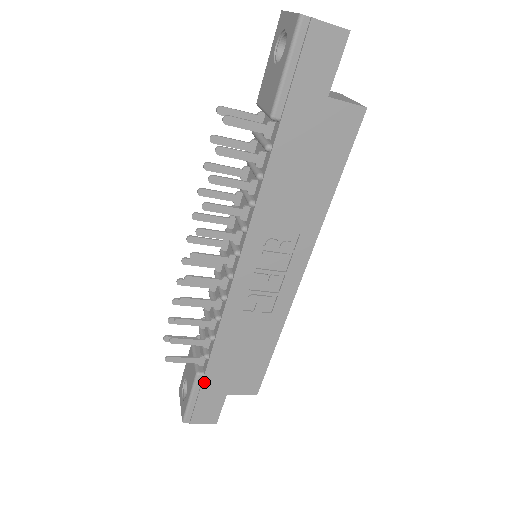
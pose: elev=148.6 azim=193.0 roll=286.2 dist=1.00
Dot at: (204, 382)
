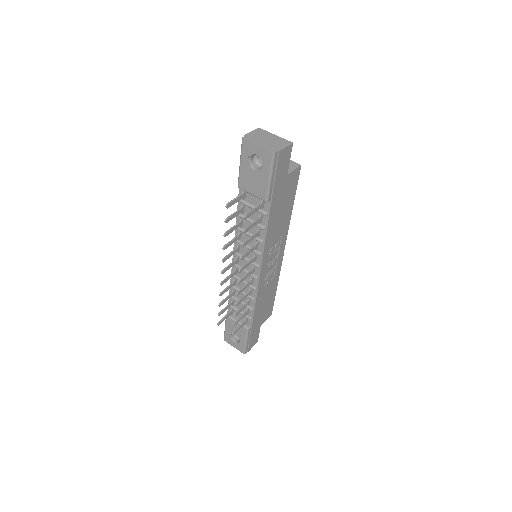
Dot at: (252, 330)
